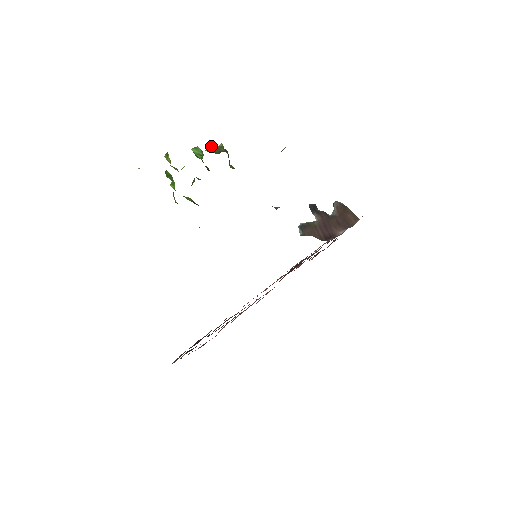
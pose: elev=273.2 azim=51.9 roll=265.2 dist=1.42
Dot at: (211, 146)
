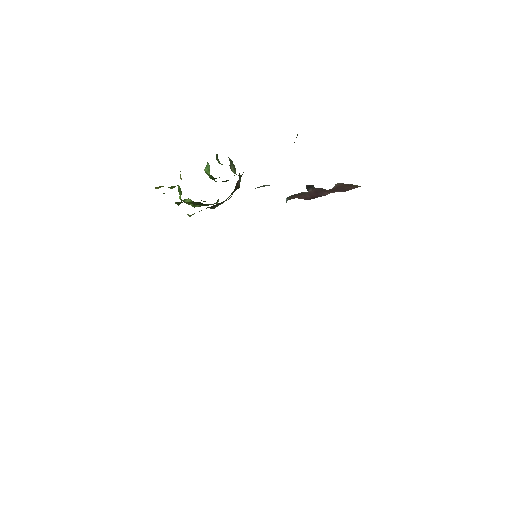
Dot at: (218, 160)
